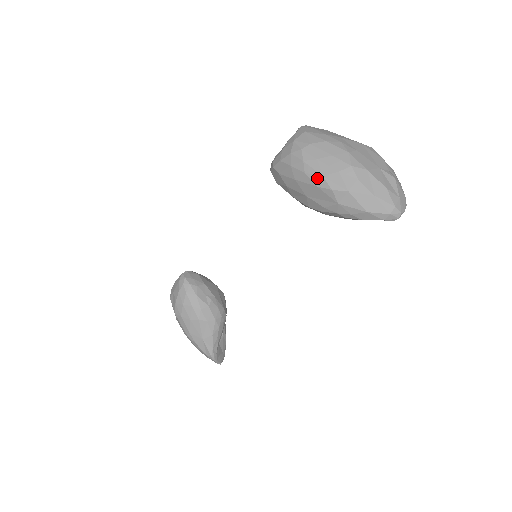
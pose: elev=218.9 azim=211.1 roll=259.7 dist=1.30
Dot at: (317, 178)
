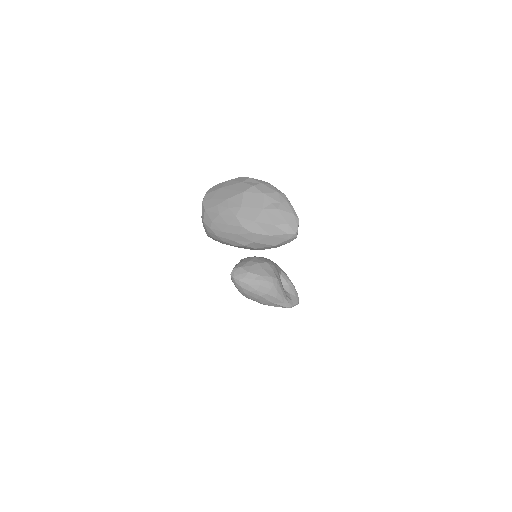
Dot at: (231, 242)
